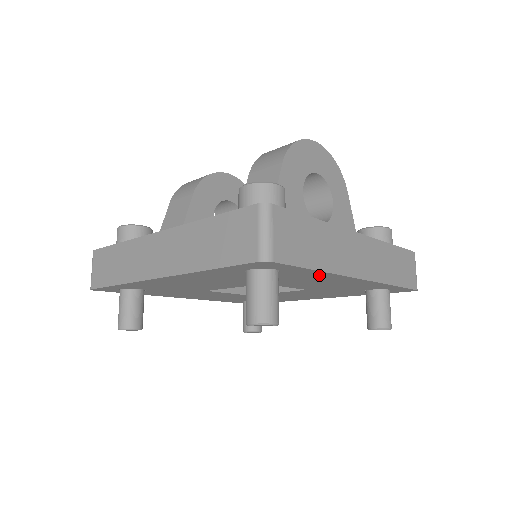
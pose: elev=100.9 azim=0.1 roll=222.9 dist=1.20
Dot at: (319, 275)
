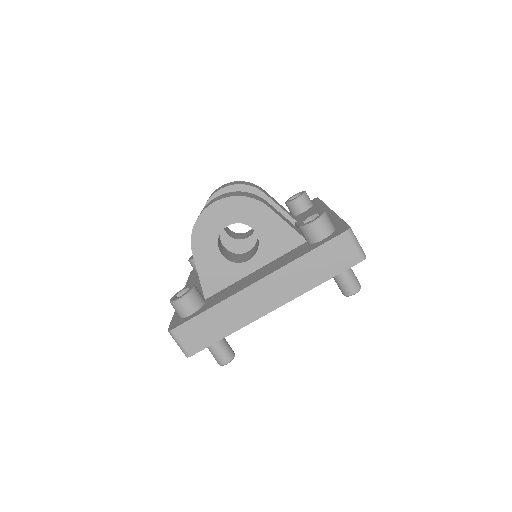
Dot at: occluded
